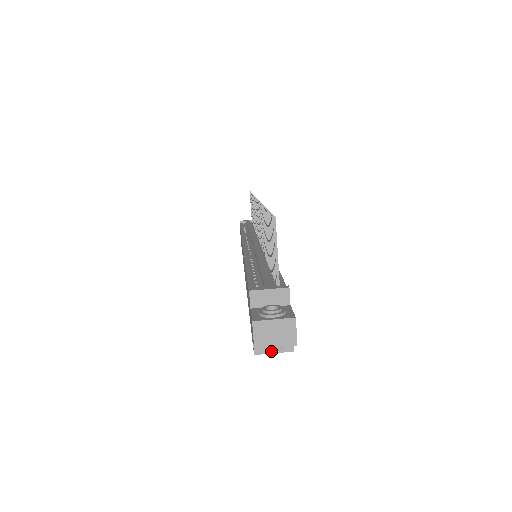
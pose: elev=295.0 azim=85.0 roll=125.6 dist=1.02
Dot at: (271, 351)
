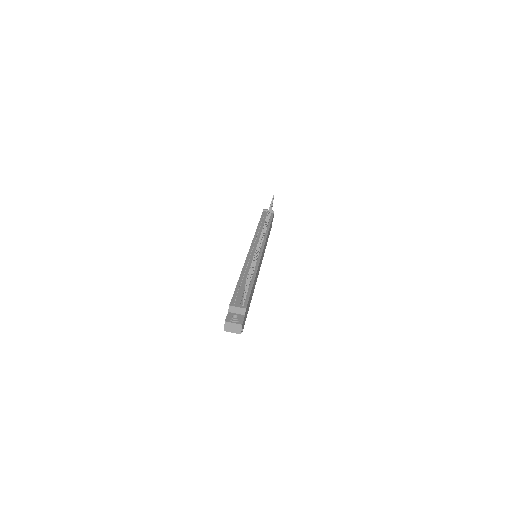
Dot at: occluded
